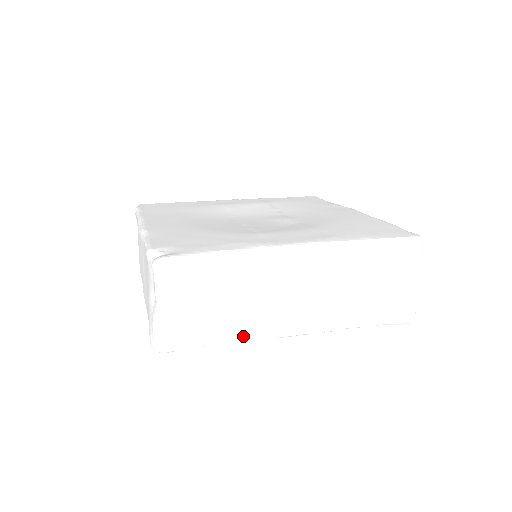
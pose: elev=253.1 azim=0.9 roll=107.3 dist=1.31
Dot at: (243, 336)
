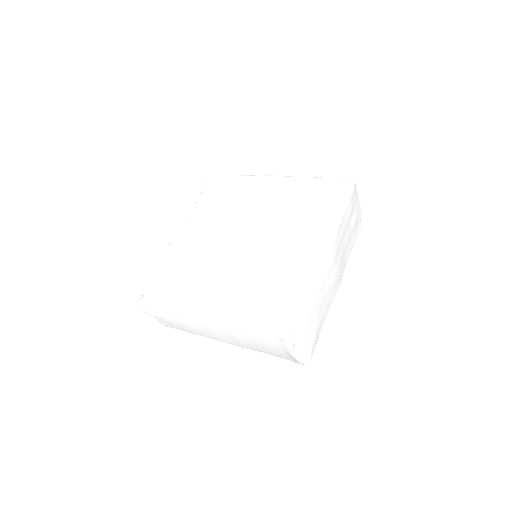
Dot at: occluded
